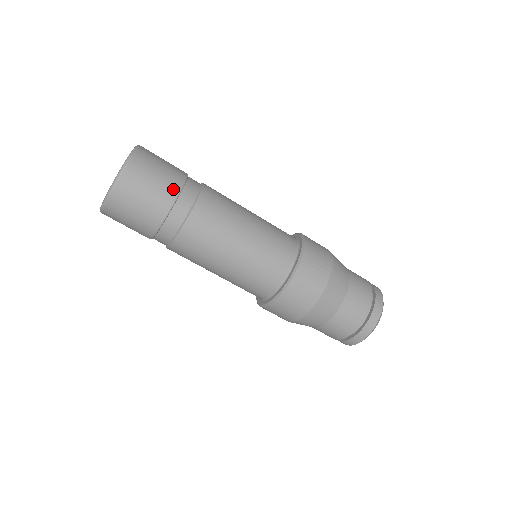
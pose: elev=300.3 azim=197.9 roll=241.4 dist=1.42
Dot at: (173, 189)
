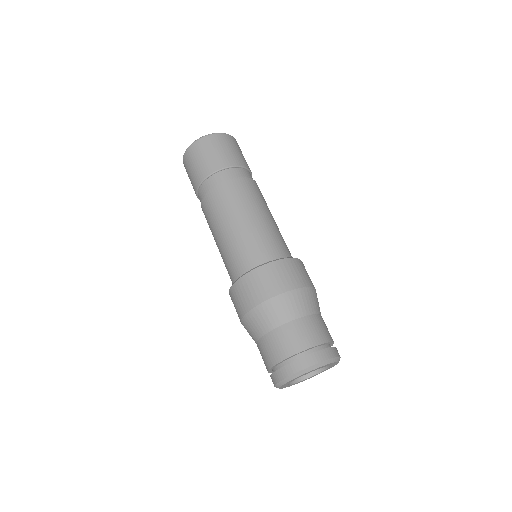
Dot at: (238, 162)
